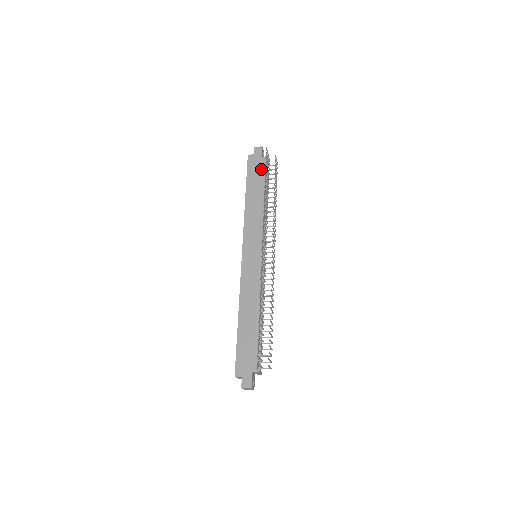
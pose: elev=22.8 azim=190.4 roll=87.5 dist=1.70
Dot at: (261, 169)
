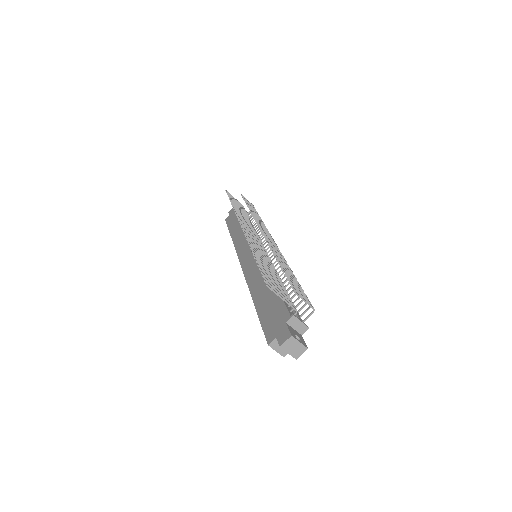
Dot at: occluded
